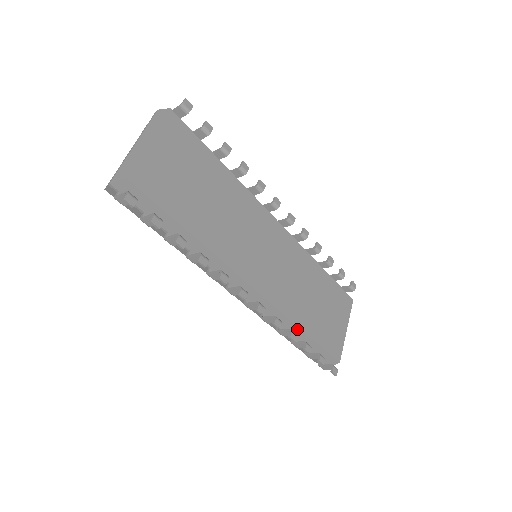
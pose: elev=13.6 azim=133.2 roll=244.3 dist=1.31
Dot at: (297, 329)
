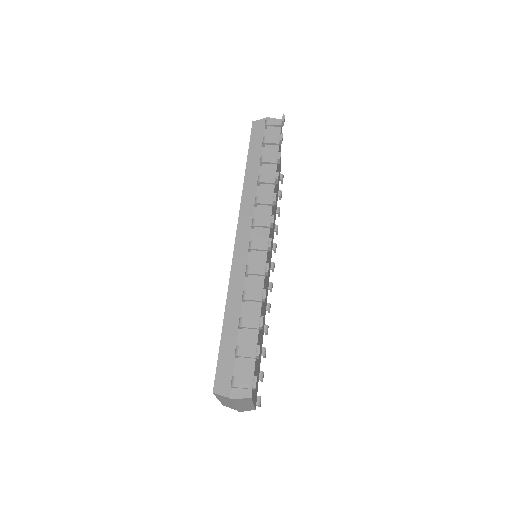
Dot at: occluded
